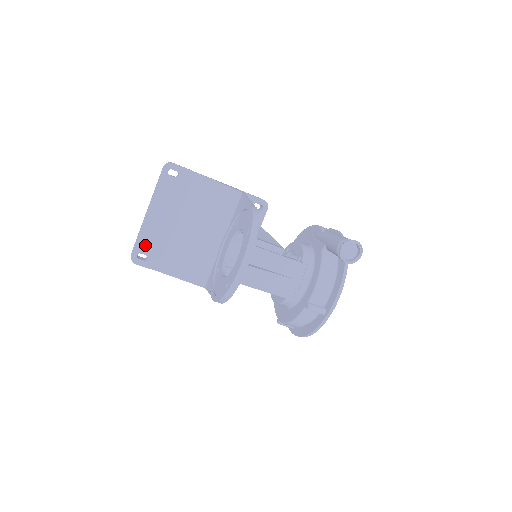
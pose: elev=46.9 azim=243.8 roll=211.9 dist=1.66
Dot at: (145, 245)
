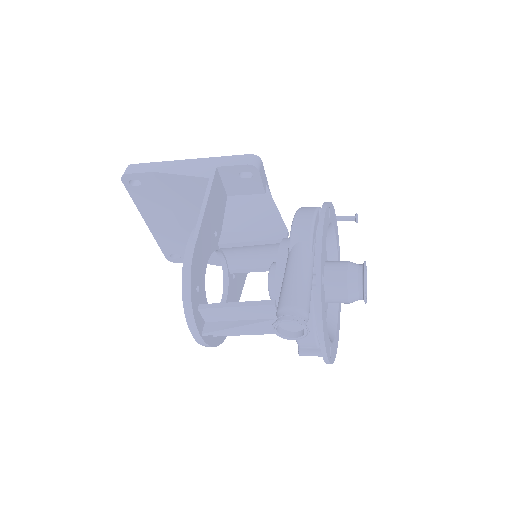
Dot at: (169, 247)
